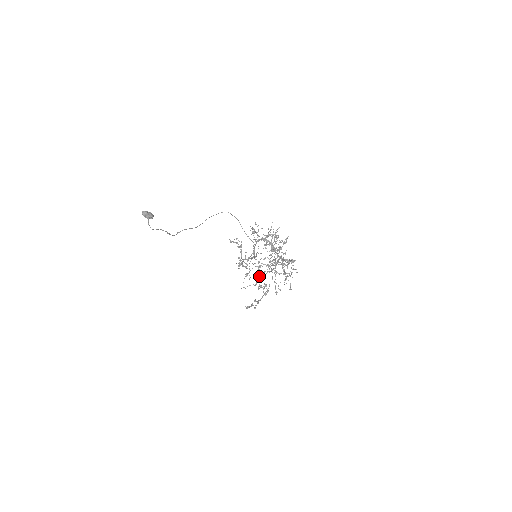
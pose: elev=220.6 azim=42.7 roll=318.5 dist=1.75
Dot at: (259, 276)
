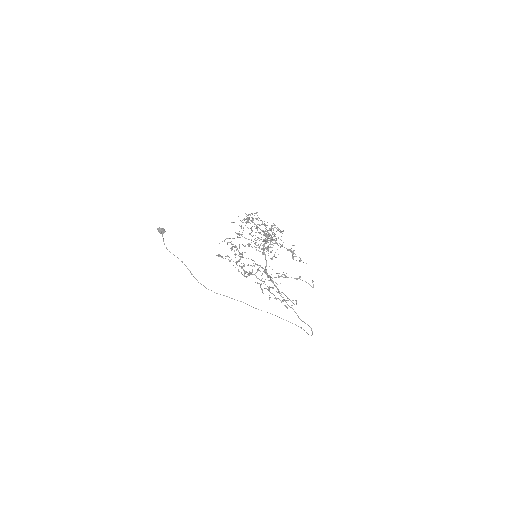
Dot at: (279, 299)
